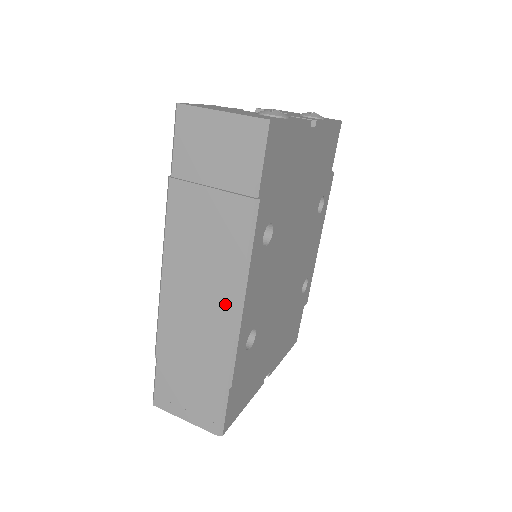
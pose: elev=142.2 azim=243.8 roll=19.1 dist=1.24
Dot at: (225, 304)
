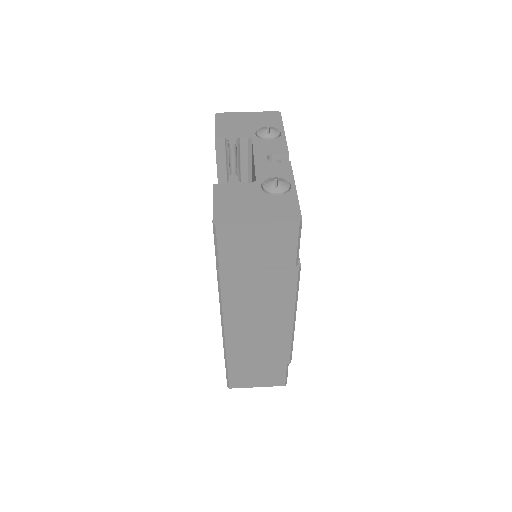
Dot at: (281, 326)
